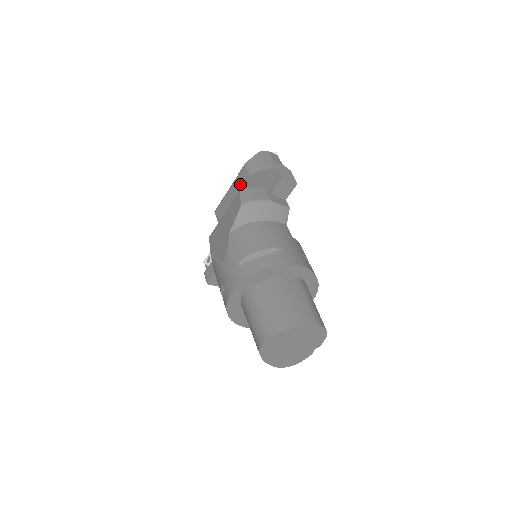
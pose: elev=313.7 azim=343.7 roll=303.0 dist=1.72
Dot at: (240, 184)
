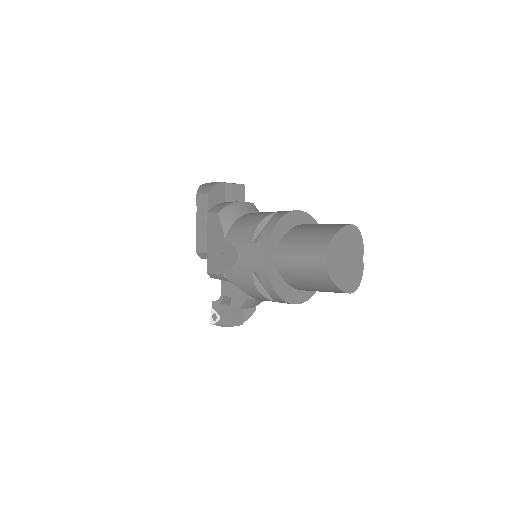
Dot at: (204, 208)
